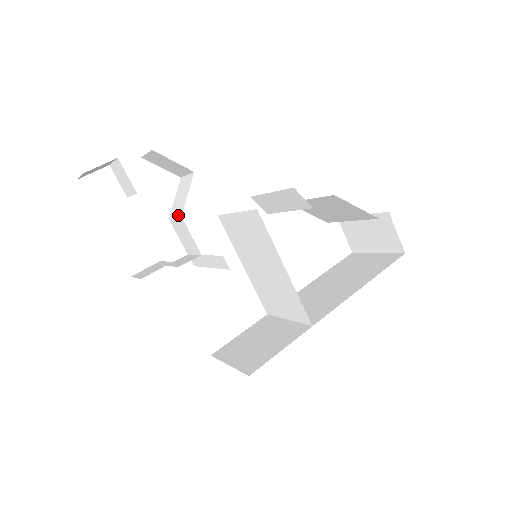
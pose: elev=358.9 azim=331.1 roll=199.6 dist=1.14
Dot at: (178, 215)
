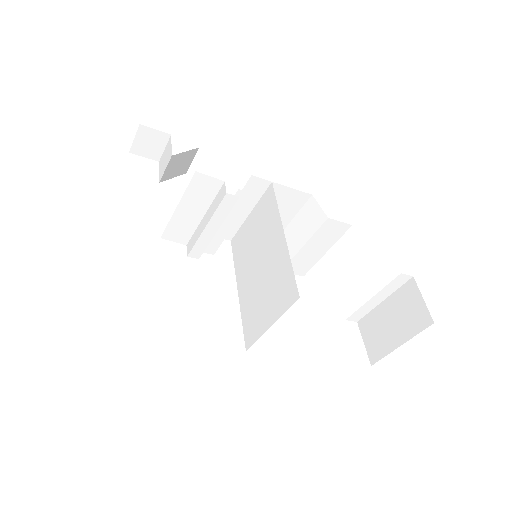
Dot at: occluded
